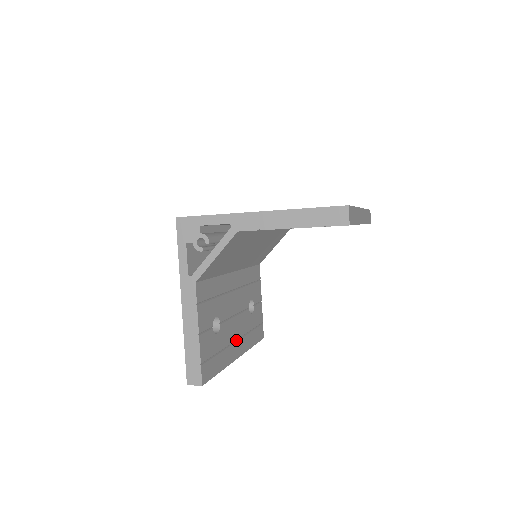
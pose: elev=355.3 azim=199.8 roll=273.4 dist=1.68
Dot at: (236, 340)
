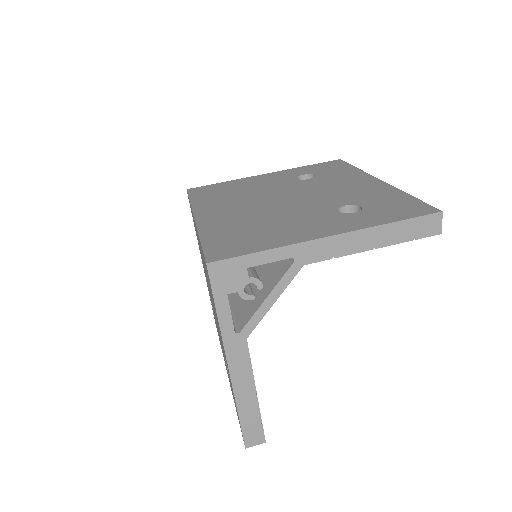
Dot at: occluded
